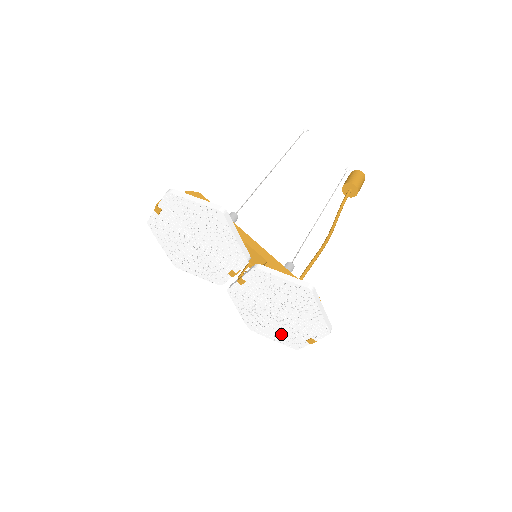
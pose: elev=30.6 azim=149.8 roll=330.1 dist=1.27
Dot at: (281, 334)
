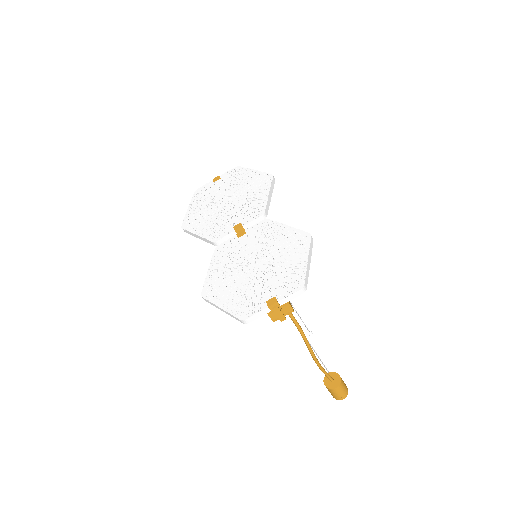
Dot at: (238, 298)
